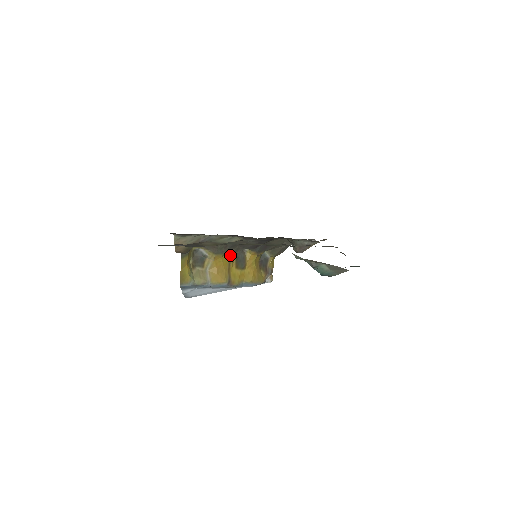
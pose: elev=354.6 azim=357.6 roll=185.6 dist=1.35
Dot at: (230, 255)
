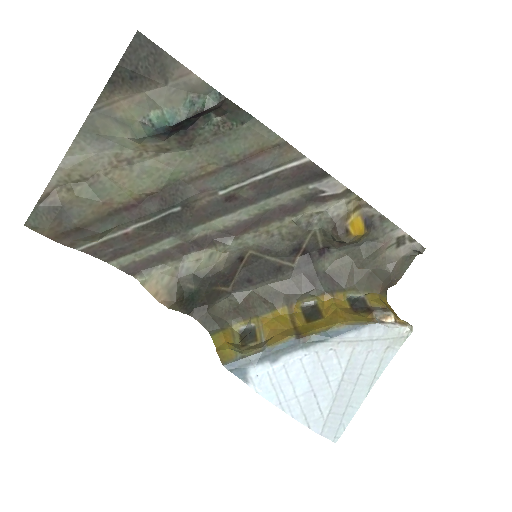
Dot at: (287, 313)
